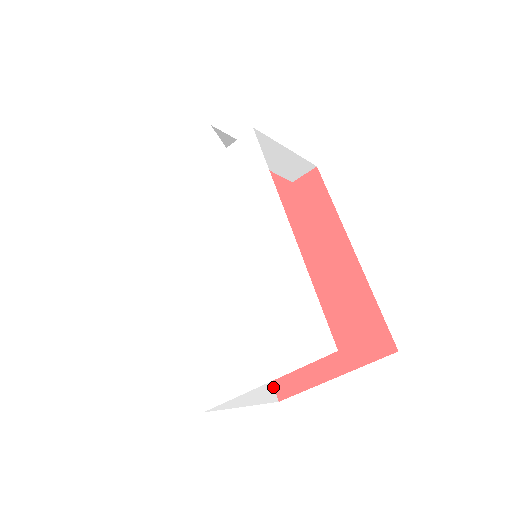
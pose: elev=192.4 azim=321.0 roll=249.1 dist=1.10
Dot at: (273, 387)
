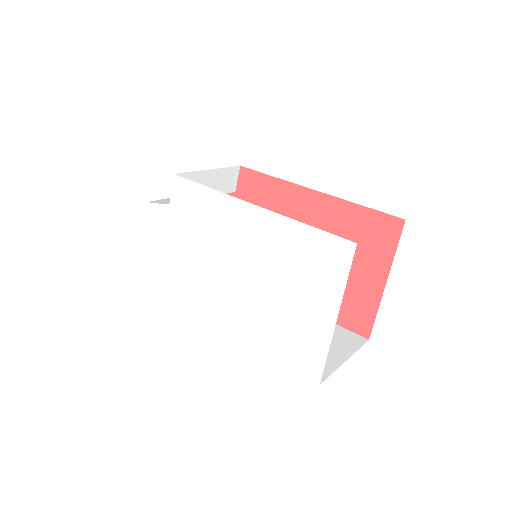
Dot at: (355, 334)
